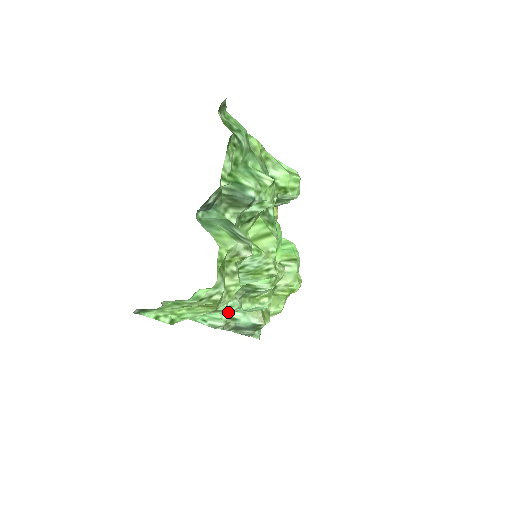
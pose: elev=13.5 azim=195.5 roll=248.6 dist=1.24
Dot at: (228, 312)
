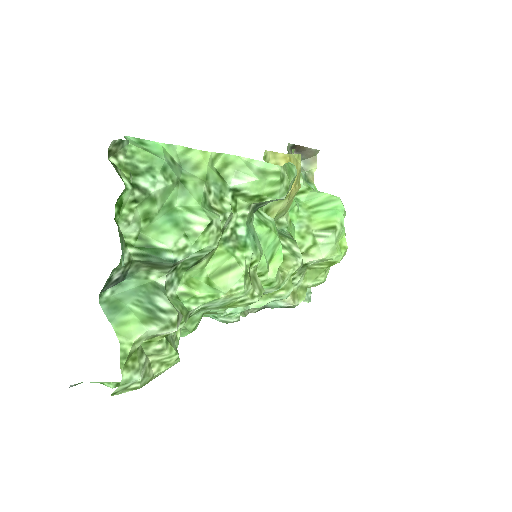
Dot at: occluded
